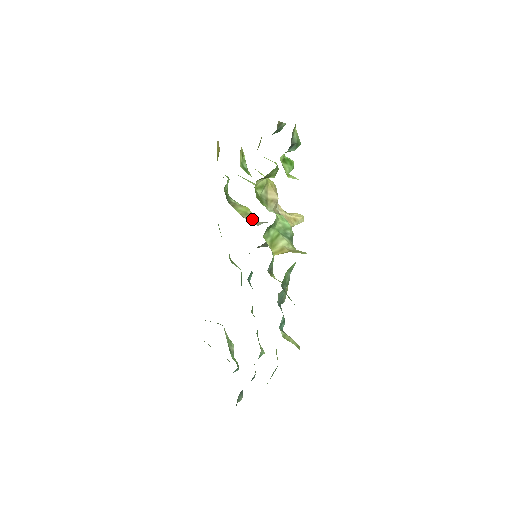
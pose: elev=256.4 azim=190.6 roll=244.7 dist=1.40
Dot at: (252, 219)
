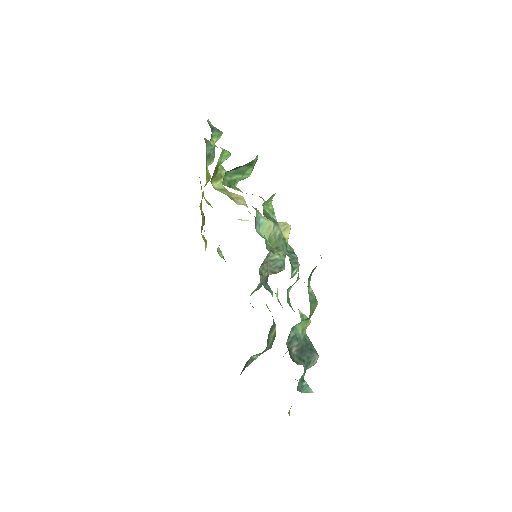
Dot at: occluded
